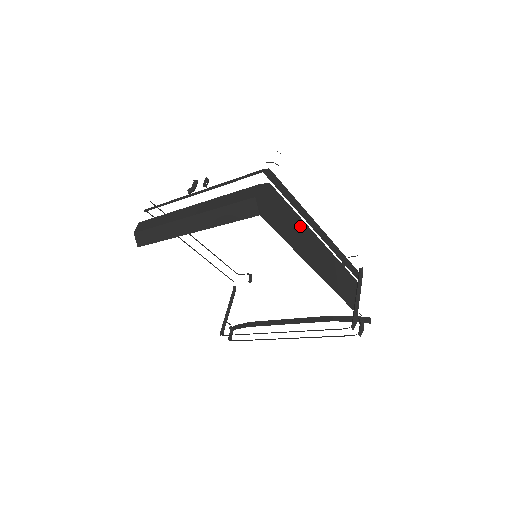
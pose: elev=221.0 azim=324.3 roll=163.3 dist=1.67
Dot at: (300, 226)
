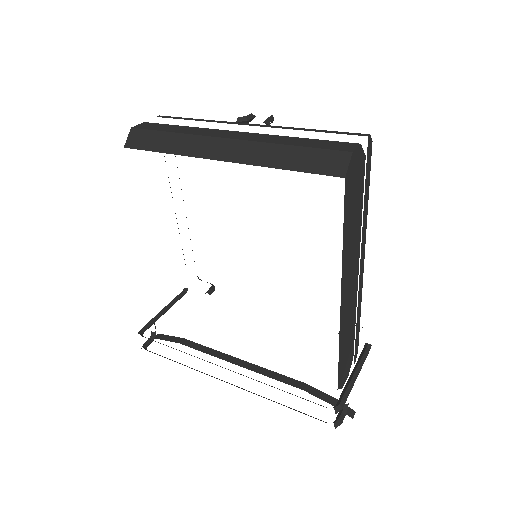
Dot at: (357, 239)
